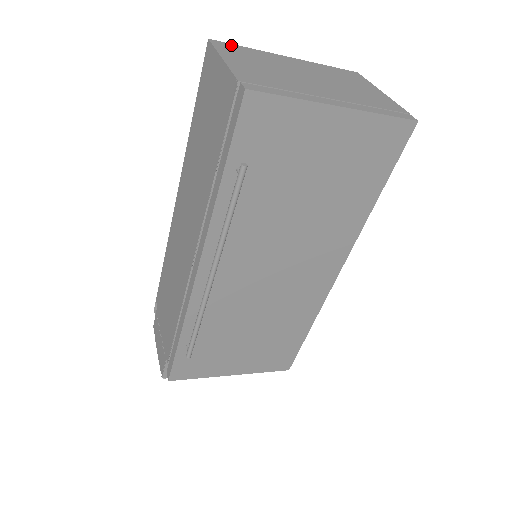
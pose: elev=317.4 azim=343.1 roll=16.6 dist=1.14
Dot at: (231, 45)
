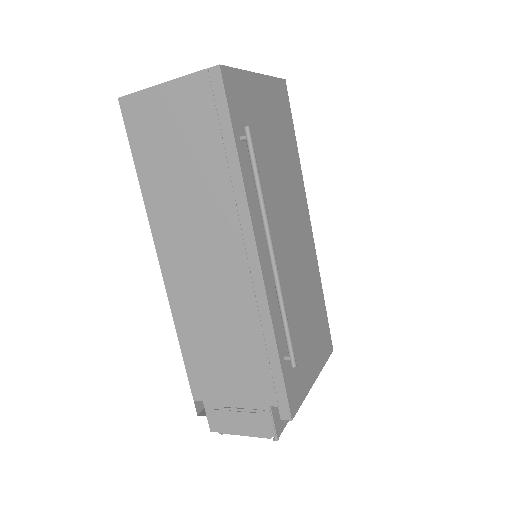
Dot at: occluded
